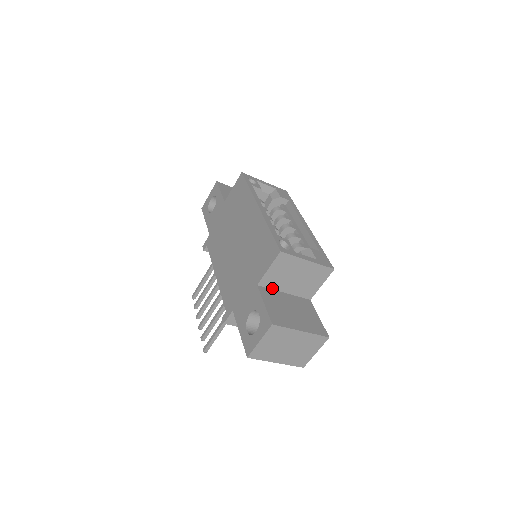
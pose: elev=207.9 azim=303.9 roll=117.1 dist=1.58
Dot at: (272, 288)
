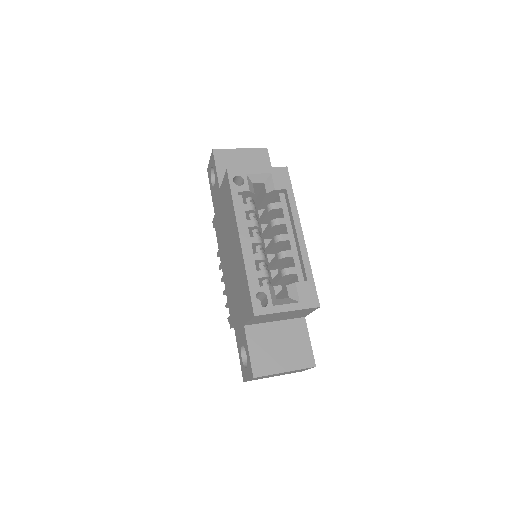
Dot at: (260, 323)
